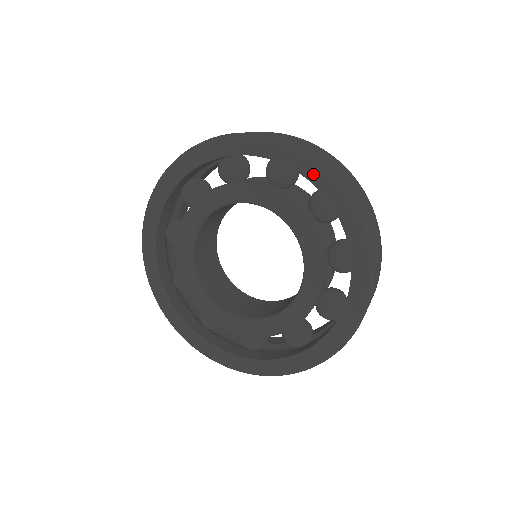
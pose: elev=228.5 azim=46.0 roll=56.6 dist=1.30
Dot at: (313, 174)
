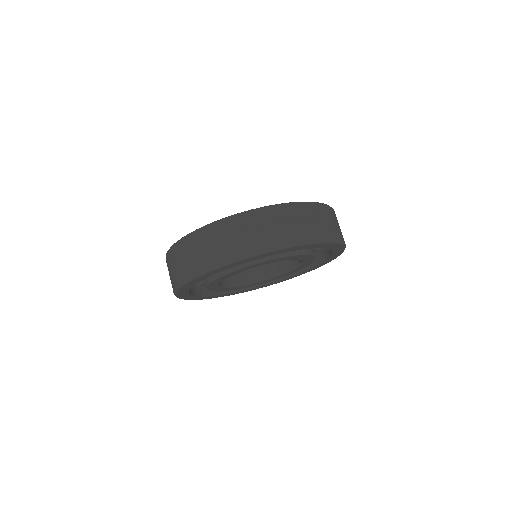
Dot at: occluded
